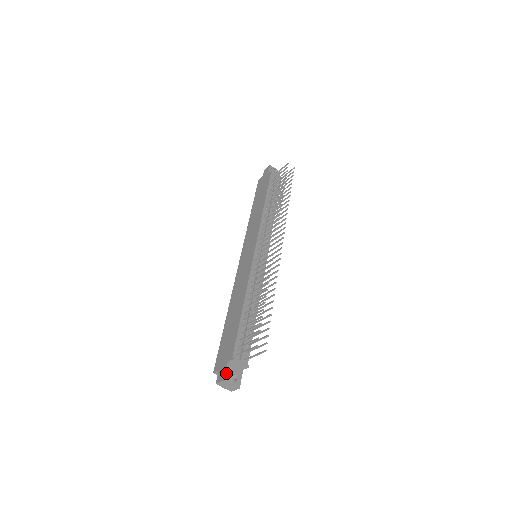
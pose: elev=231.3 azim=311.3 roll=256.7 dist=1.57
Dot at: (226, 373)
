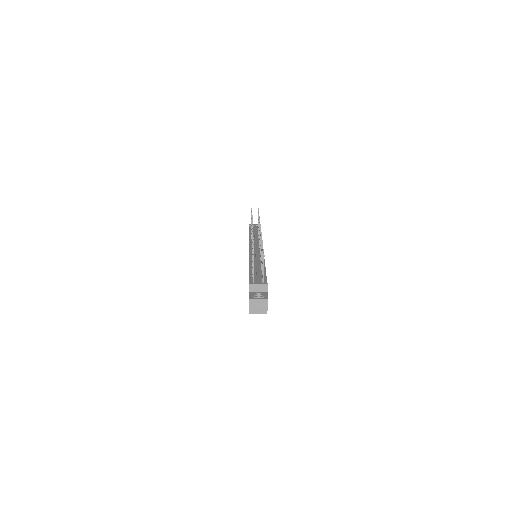
Dot at: (250, 296)
